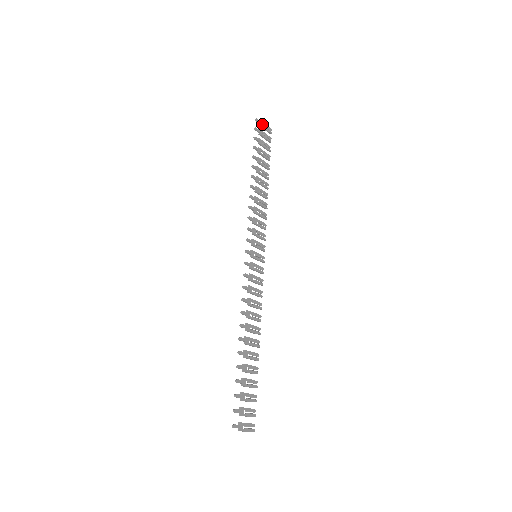
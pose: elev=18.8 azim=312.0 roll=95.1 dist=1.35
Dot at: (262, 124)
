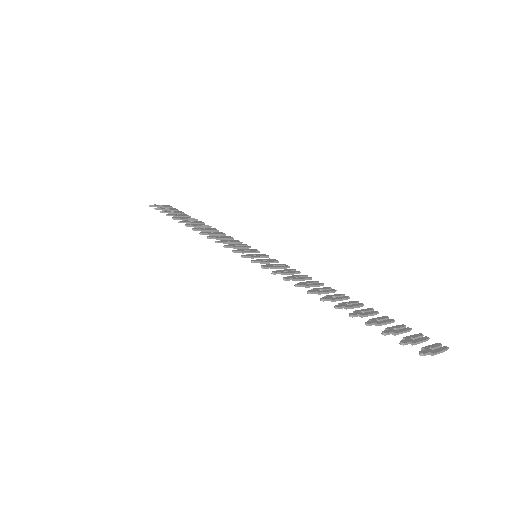
Dot at: (158, 206)
